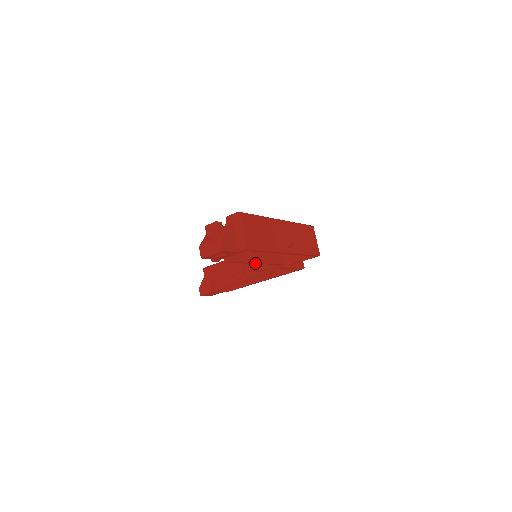
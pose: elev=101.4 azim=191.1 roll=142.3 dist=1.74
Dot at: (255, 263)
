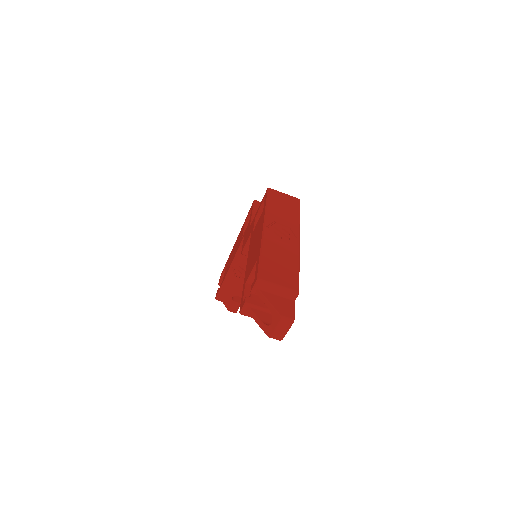
Dot at: occluded
